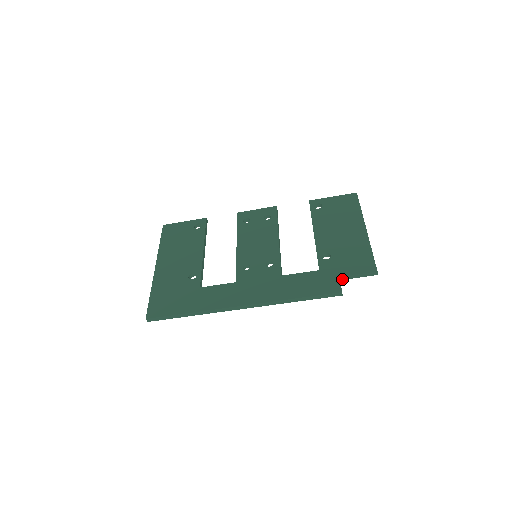
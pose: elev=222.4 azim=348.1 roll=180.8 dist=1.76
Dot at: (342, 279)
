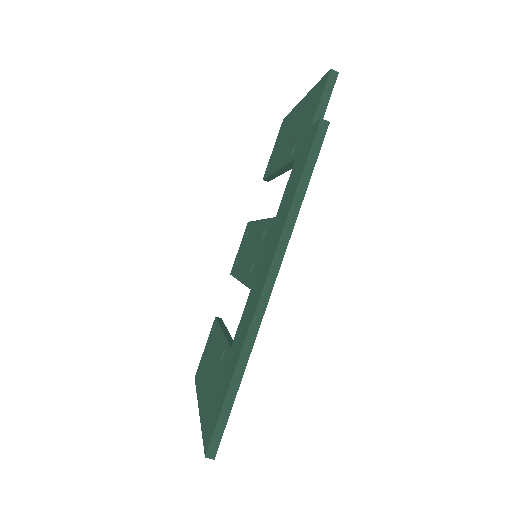
Dot at: occluded
